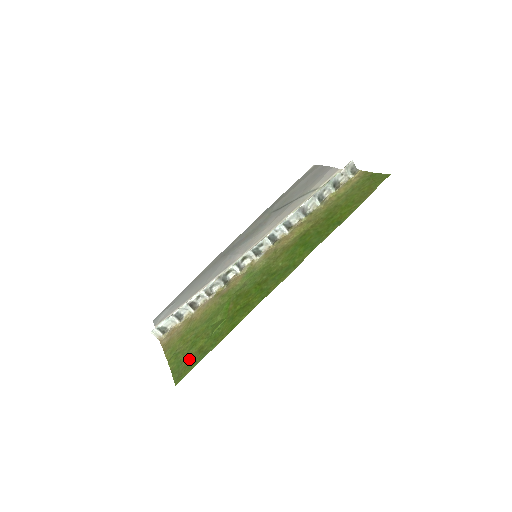
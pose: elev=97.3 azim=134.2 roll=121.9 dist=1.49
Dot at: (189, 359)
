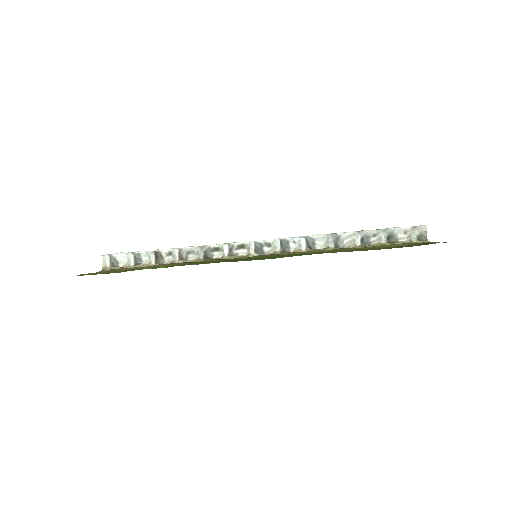
Dot at: occluded
